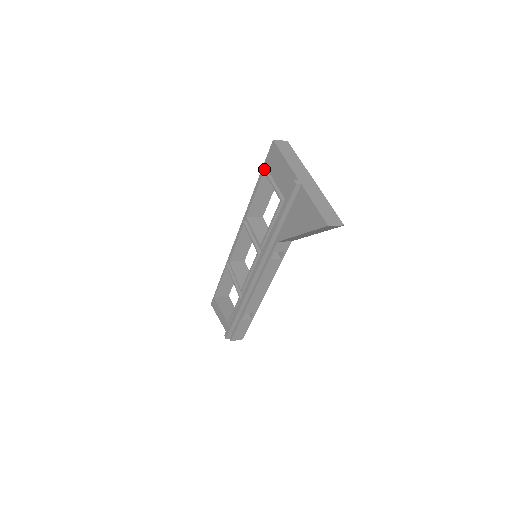
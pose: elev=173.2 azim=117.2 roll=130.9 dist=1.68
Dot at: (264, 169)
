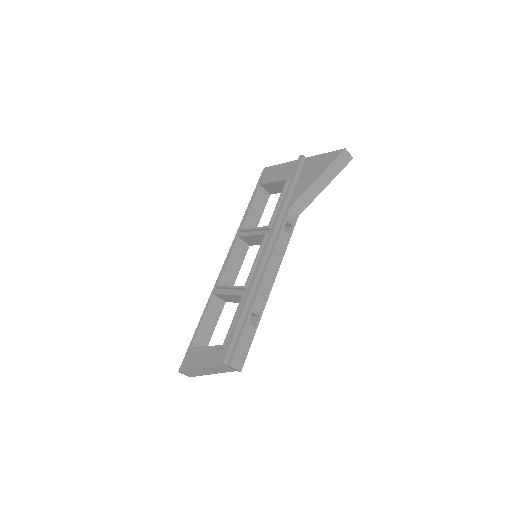
Dot at: (259, 183)
